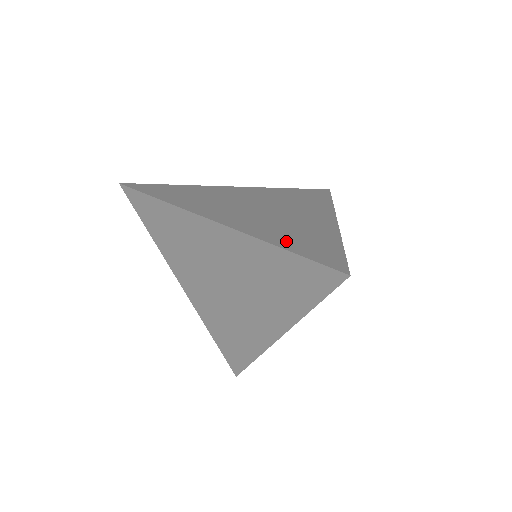
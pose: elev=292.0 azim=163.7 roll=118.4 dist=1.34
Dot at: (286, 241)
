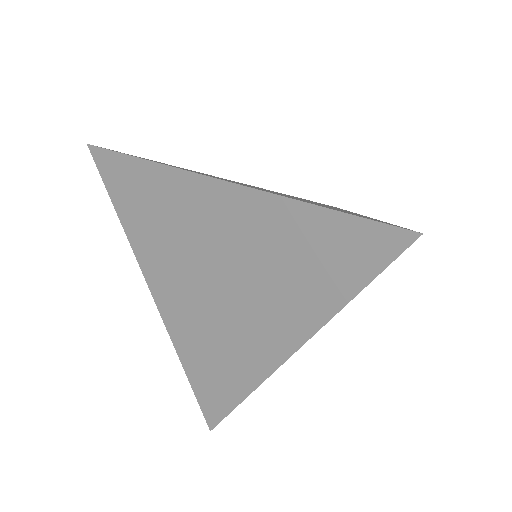
Dot at: occluded
